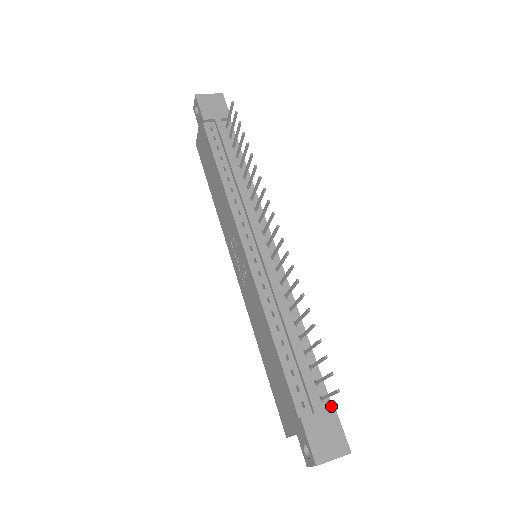
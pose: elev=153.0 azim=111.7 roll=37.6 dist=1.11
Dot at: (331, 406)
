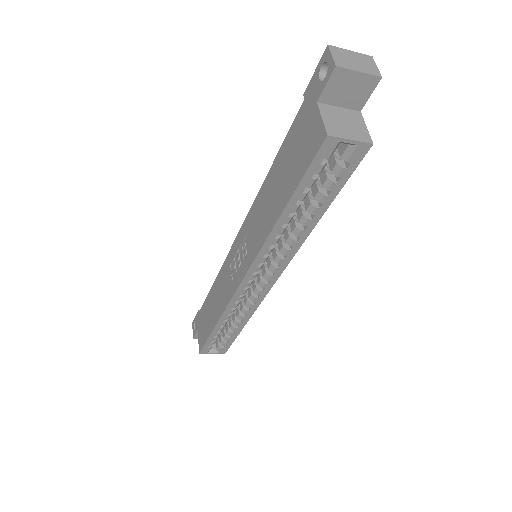
Dot at: occluded
